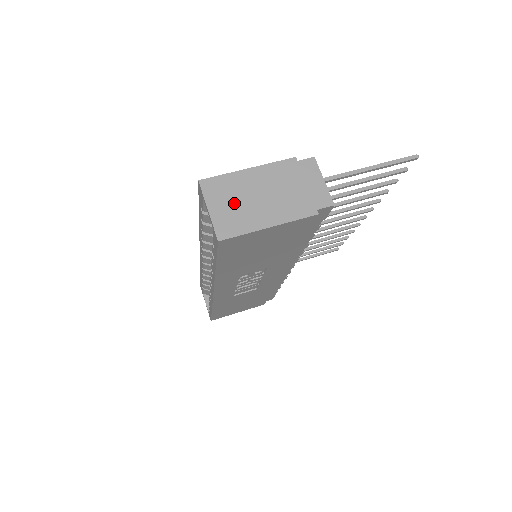
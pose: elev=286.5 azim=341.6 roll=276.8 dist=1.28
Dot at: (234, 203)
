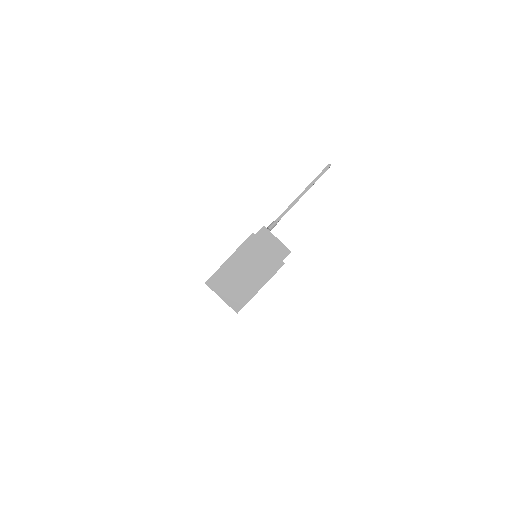
Dot at: (233, 285)
